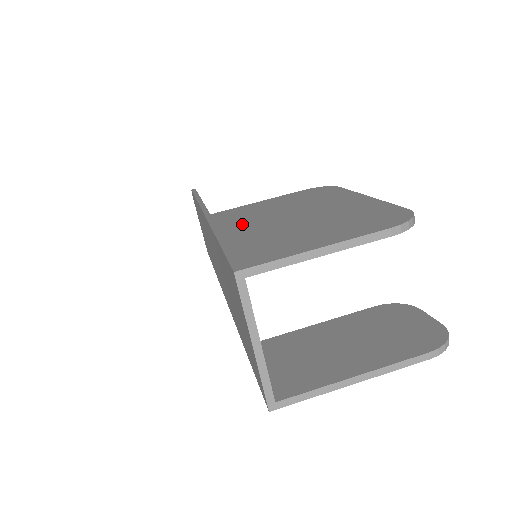
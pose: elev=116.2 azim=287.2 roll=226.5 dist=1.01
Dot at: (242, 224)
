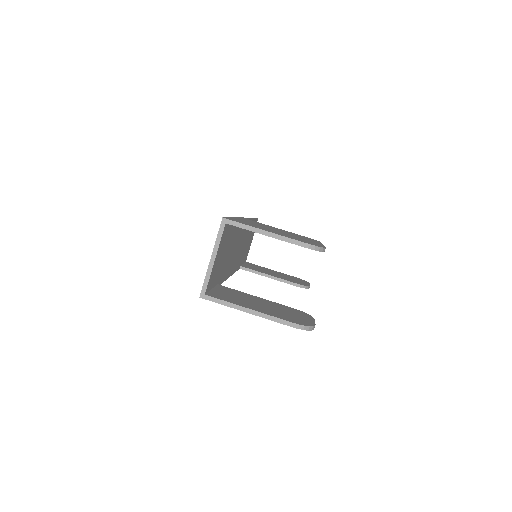
Dot at: (252, 222)
